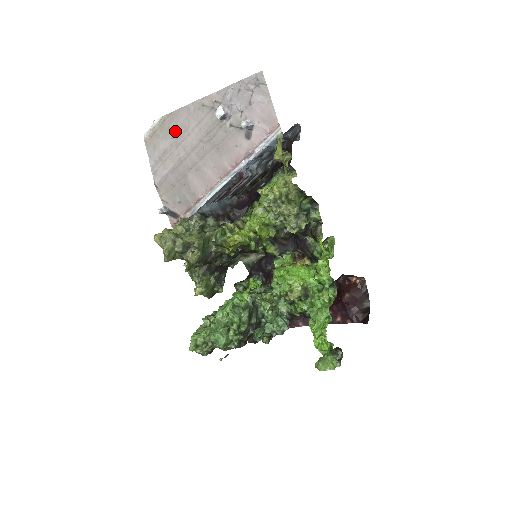
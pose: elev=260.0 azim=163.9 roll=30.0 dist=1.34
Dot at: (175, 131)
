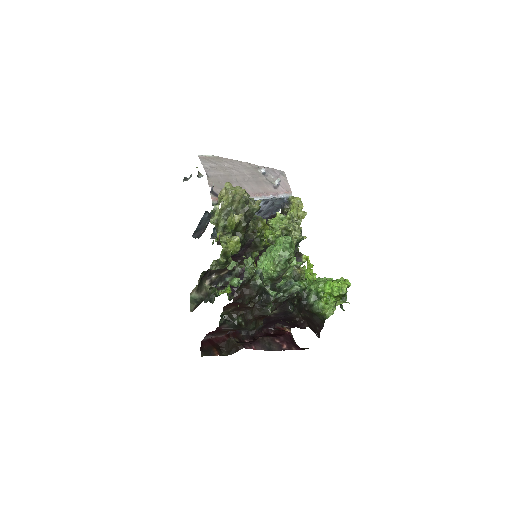
Dot at: (228, 164)
